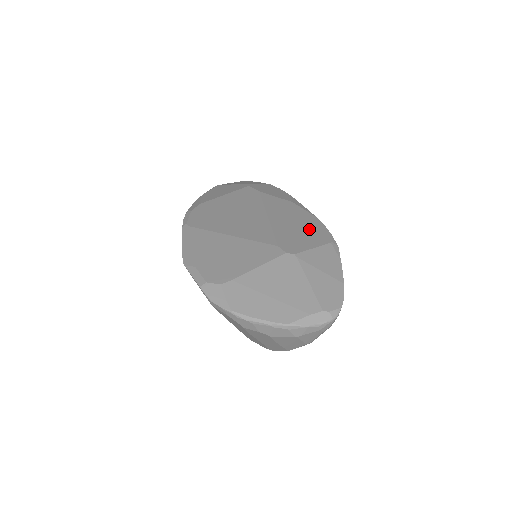
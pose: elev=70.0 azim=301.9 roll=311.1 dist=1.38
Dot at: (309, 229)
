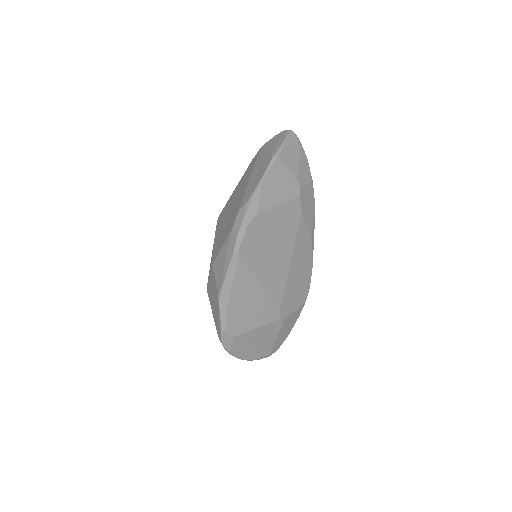
Dot at: (302, 285)
